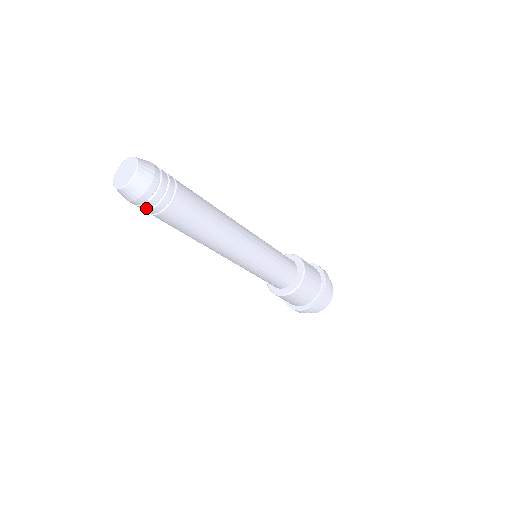
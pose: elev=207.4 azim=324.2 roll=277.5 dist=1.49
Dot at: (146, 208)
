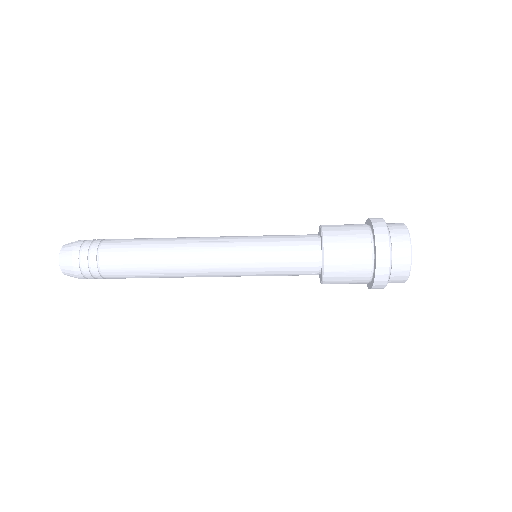
Dot at: (90, 275)
